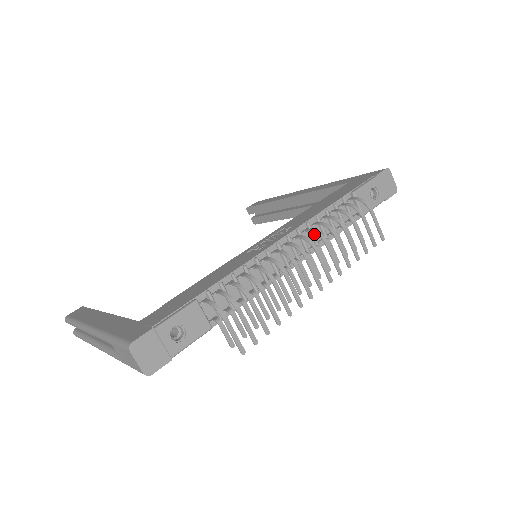
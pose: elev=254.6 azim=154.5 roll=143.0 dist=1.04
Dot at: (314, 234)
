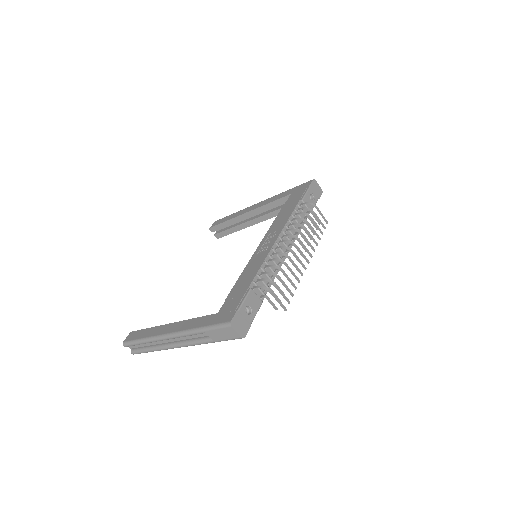
Dot at: (291, 232)
